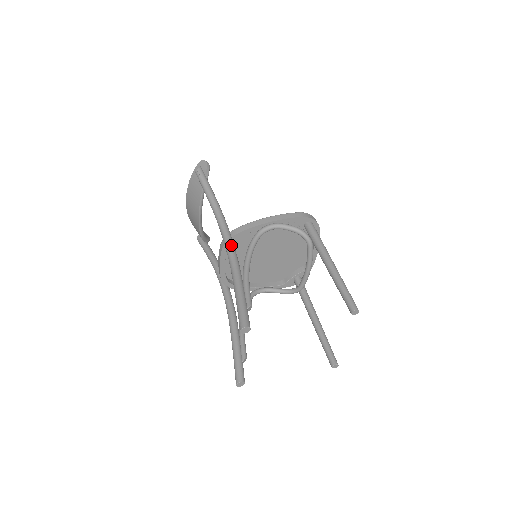
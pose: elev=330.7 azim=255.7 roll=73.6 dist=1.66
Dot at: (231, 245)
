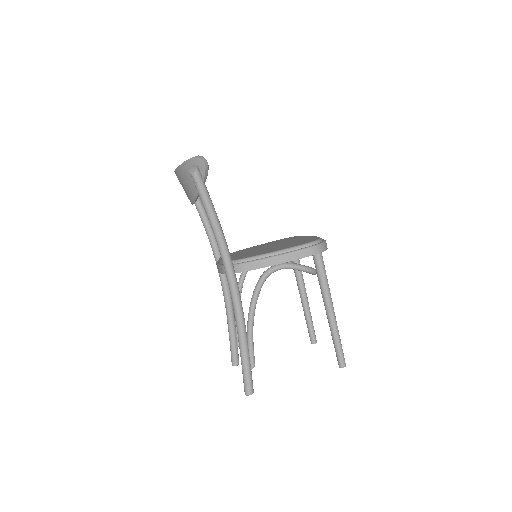
Dot at: (236, 291)
